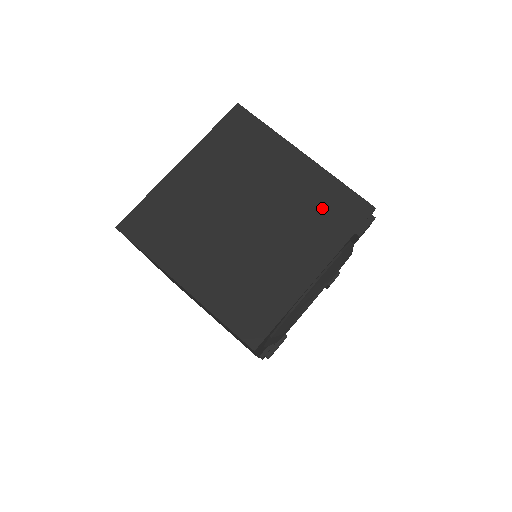
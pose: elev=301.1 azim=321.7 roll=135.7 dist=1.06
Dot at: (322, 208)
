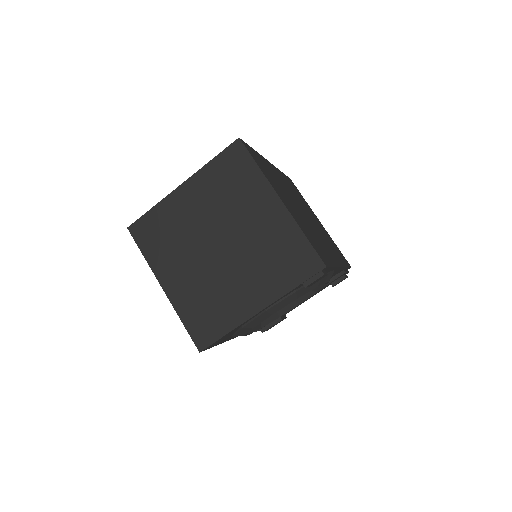
Dot at: (281, 254)
